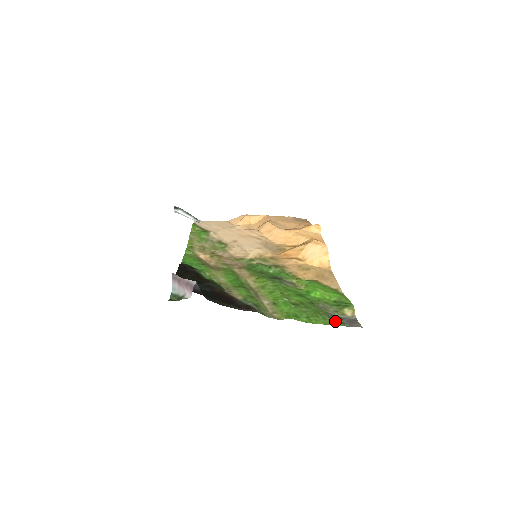
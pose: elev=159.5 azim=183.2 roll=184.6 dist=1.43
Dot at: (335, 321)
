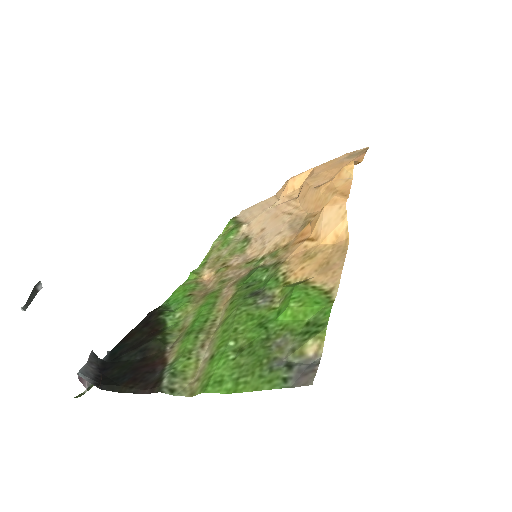
Dot at: (274, 378)
